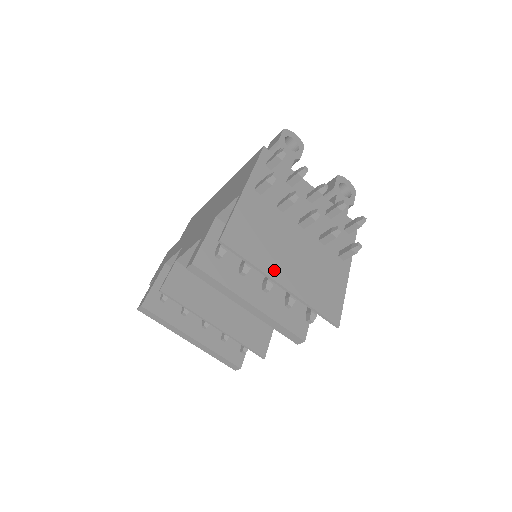
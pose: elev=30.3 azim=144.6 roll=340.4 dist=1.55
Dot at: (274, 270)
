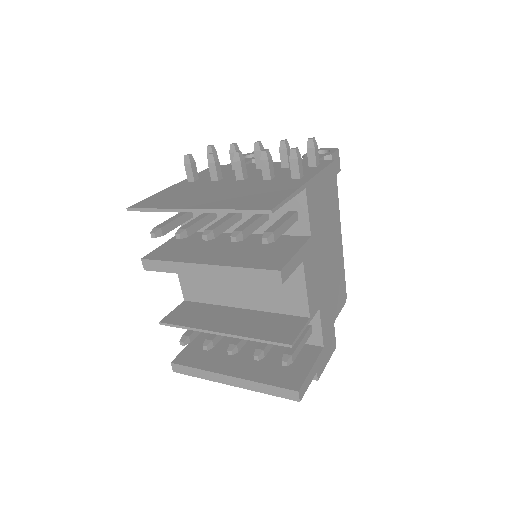
Dot at: (186, 205)
